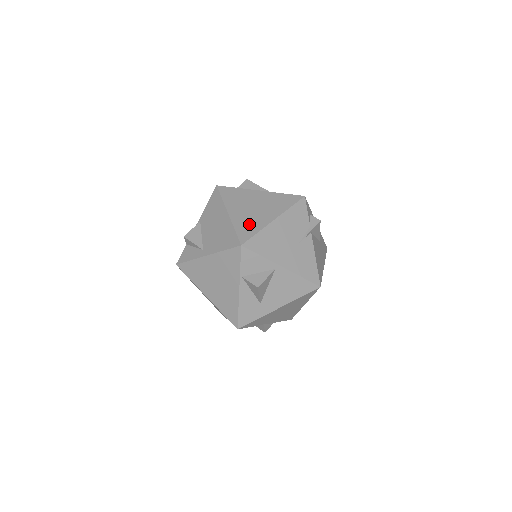
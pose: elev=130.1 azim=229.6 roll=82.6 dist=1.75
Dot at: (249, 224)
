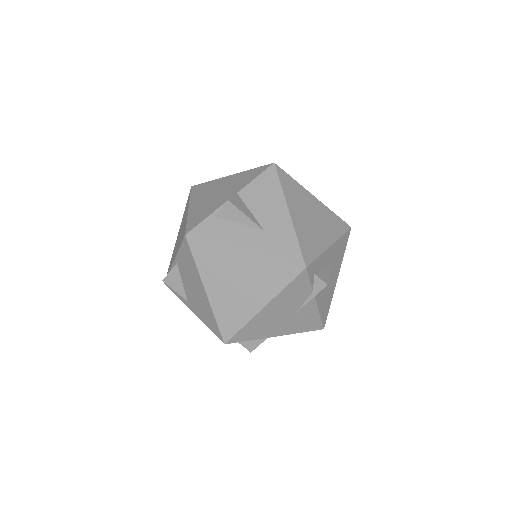
Dot at: (232, 313)
